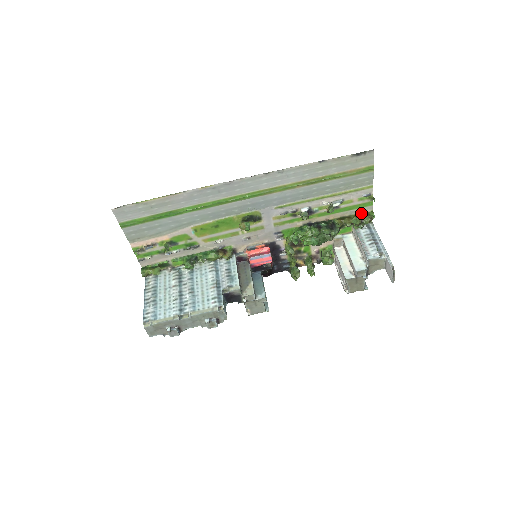
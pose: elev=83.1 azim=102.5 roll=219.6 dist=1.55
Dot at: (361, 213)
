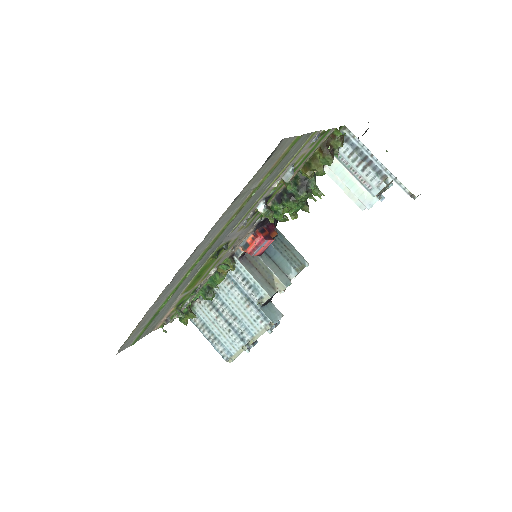
Dot at: (324, 141)
